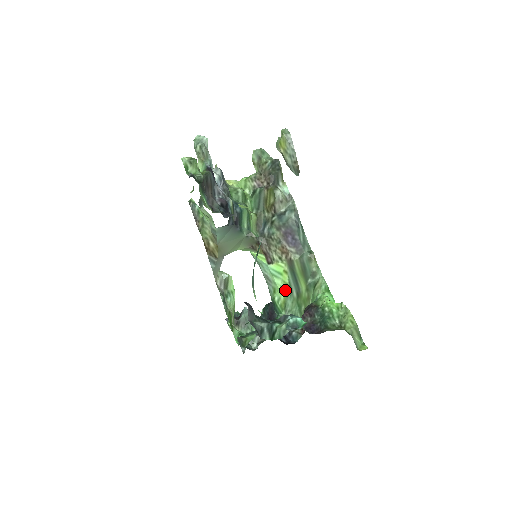
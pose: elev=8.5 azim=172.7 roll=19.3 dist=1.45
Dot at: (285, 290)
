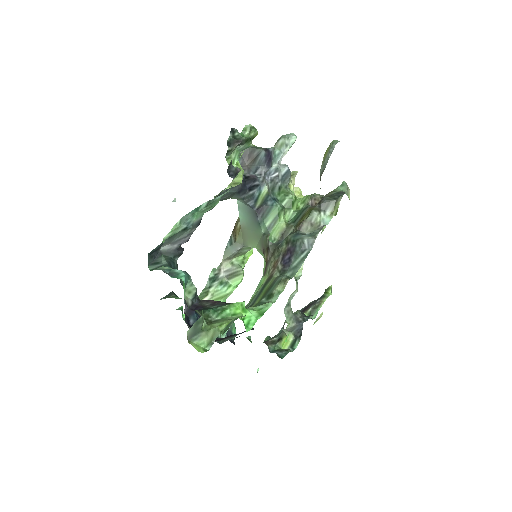
Dot at: (249, 302)
